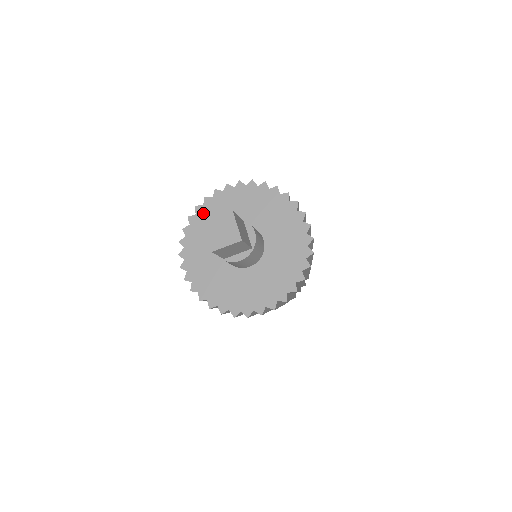
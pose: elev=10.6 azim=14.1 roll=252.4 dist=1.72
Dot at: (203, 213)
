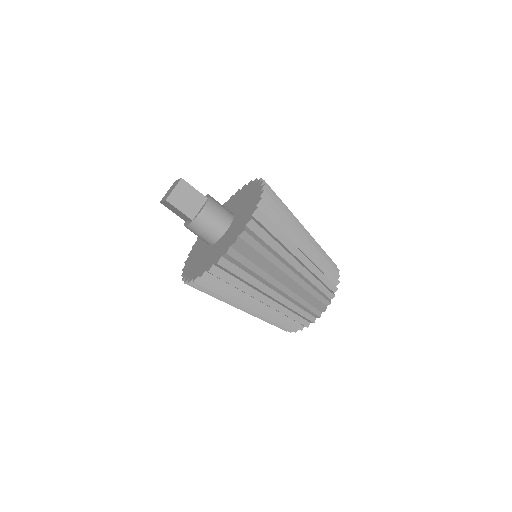
Dot at: (193, 251)
